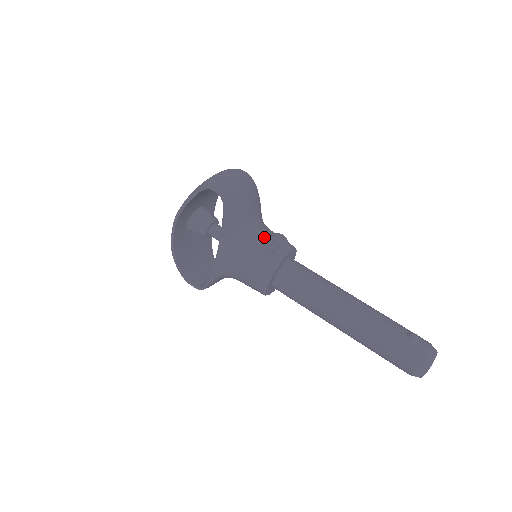
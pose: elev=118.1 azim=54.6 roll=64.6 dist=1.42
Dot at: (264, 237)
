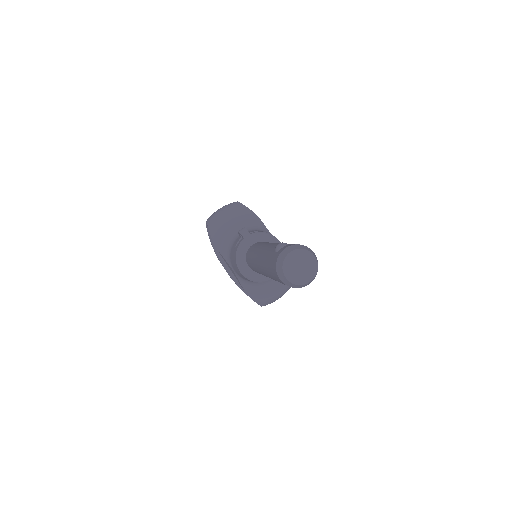
Dot at: (240, 237)
